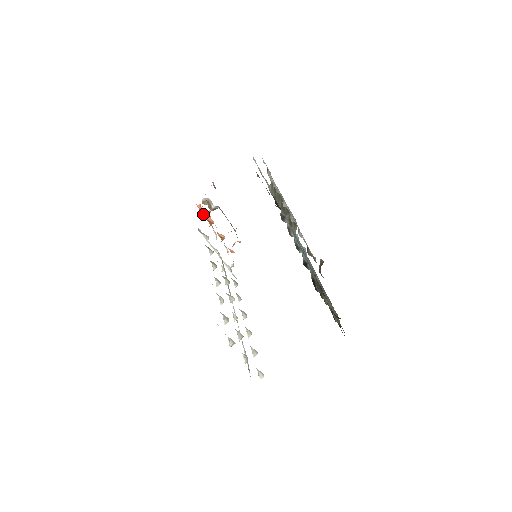
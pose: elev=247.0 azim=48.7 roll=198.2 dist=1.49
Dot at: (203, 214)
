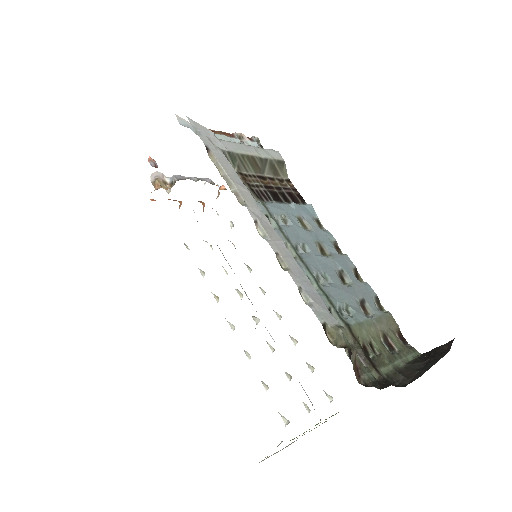
Dot at: occluded
